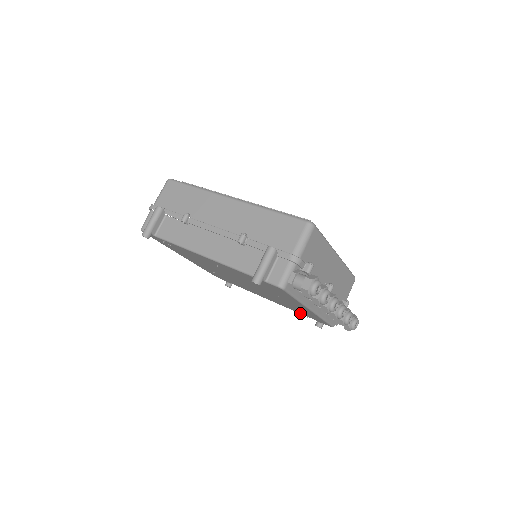
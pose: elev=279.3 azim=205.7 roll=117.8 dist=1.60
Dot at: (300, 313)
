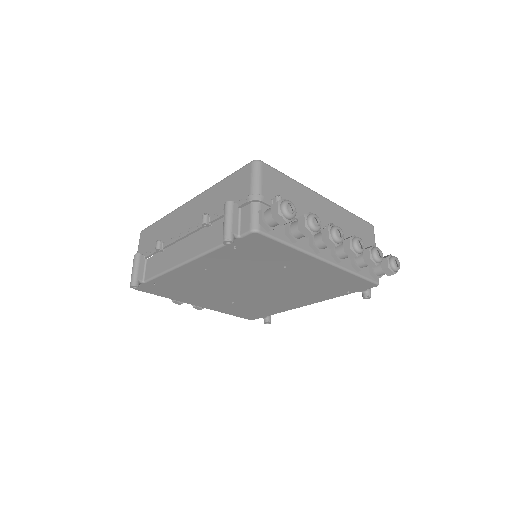
Dot at: (340, 295)
